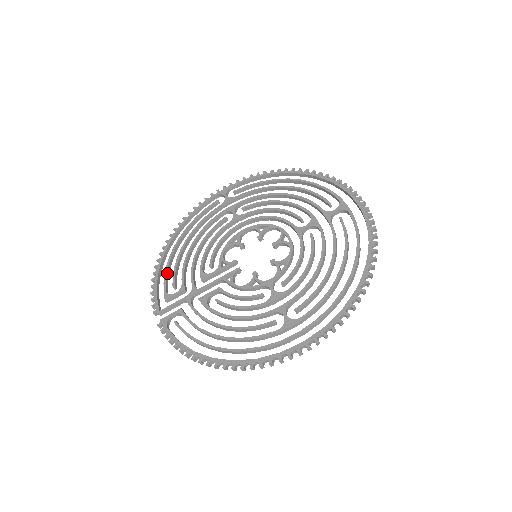
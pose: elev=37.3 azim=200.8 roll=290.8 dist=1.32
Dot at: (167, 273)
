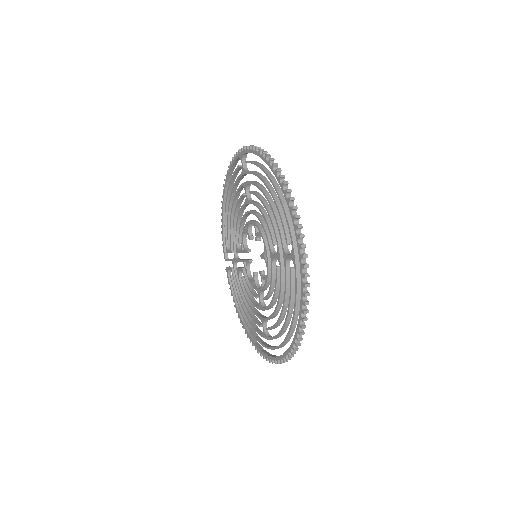
Dot at: (226, 226)
